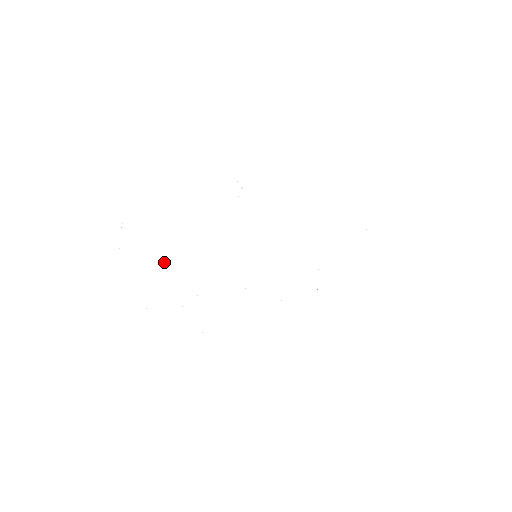
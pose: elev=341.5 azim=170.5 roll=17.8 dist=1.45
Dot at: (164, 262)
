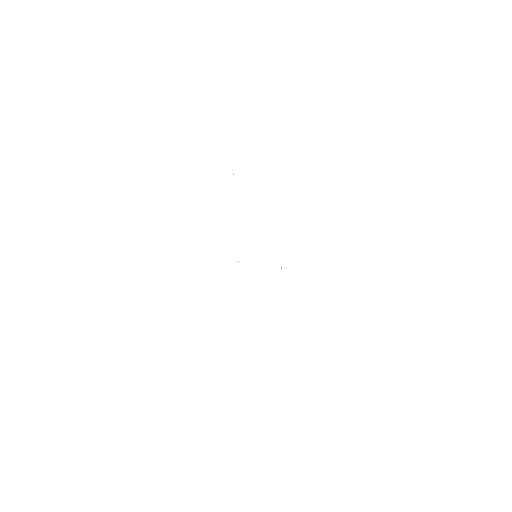
Dot at: occluded
